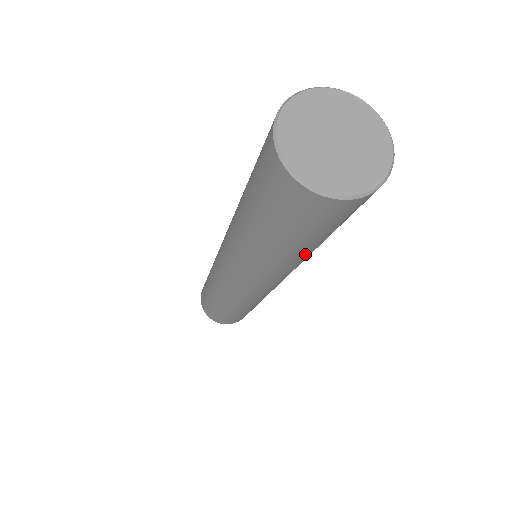
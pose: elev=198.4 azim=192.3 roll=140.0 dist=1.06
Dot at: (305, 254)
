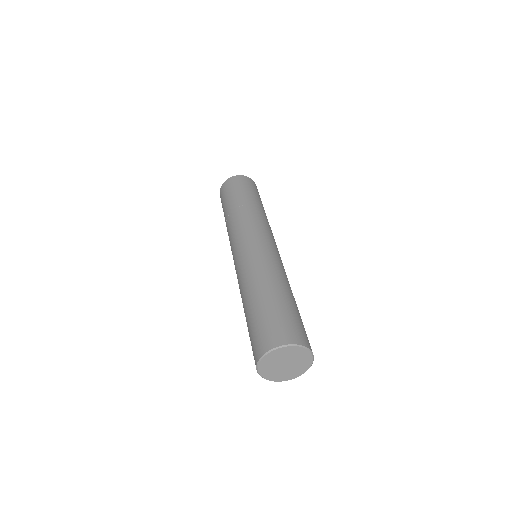
Dot at: occluded
